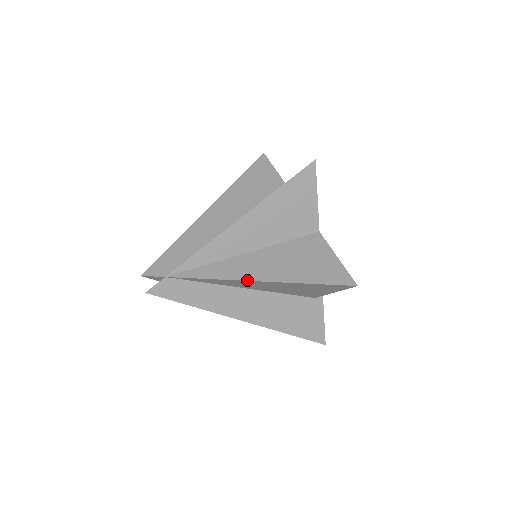
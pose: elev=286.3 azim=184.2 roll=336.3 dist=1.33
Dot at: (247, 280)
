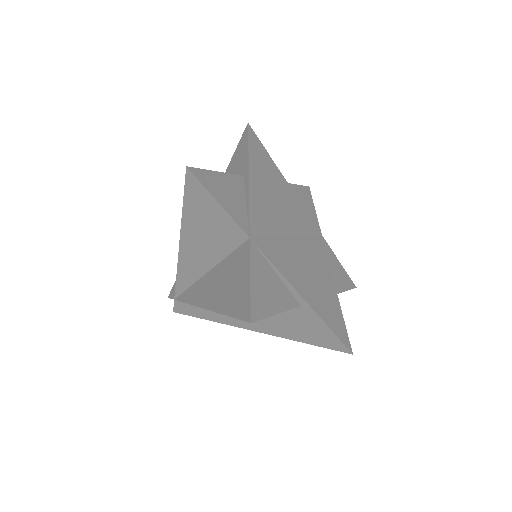
Dot at: (200, 307)
